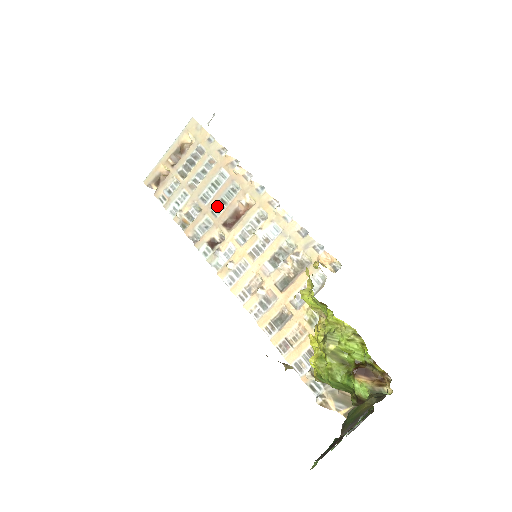
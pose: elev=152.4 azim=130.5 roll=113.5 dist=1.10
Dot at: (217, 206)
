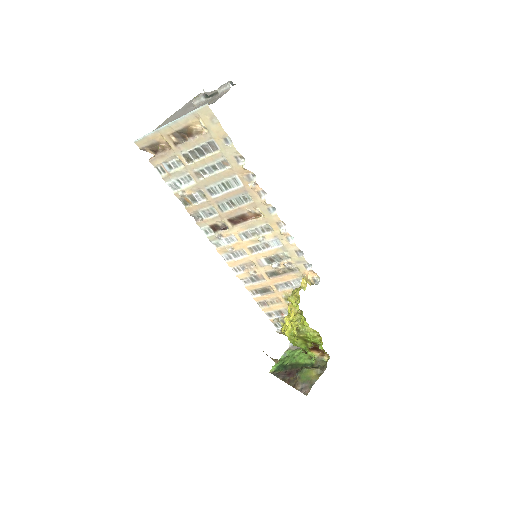
Dot at: (225, 204)
